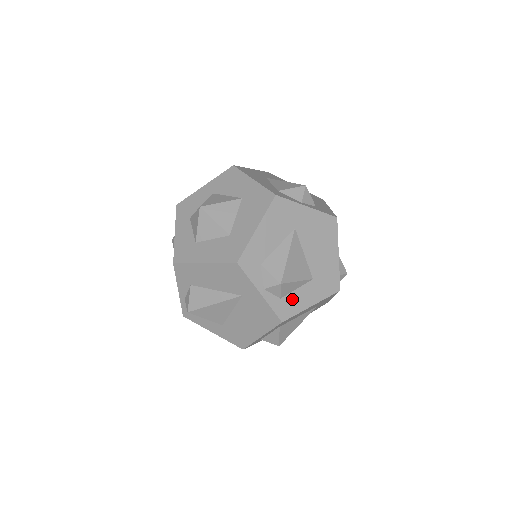
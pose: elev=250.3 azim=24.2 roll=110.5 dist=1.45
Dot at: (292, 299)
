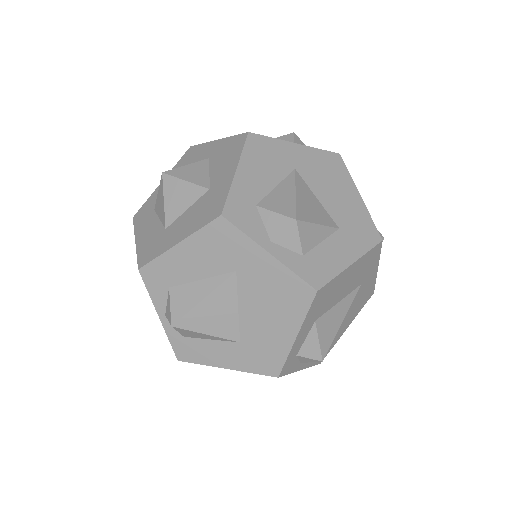
Dot at: (200, 346)
